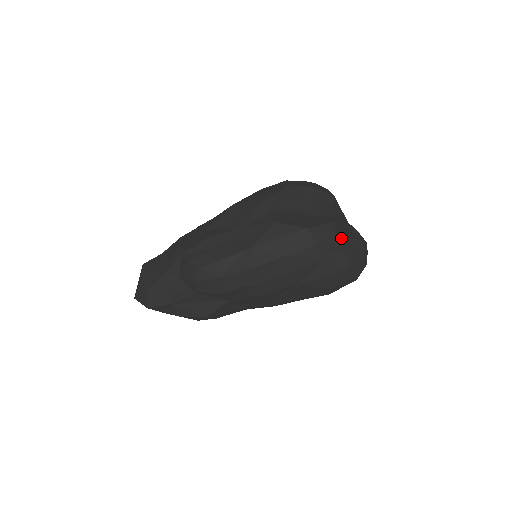
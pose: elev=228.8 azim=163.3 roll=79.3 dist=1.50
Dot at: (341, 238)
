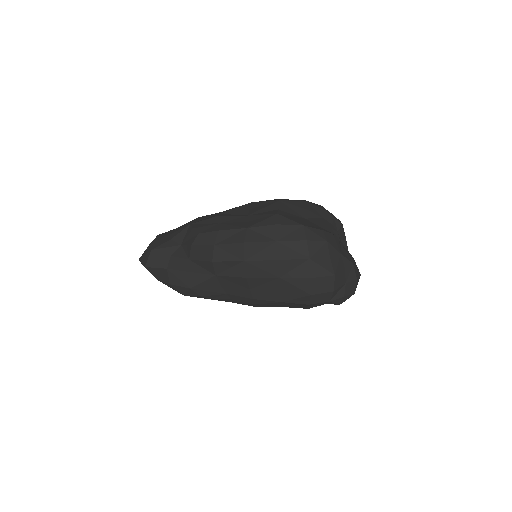
Dot at: (333, 248)
